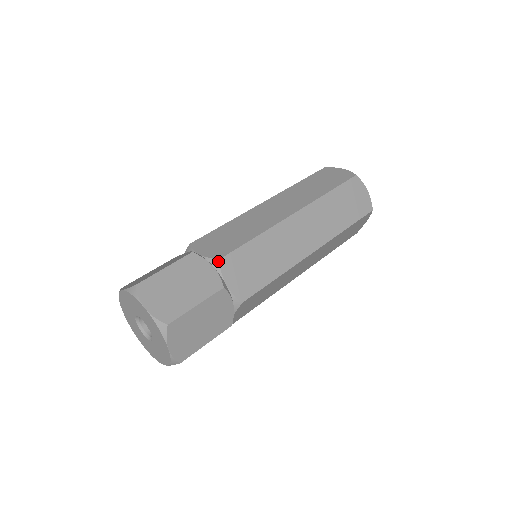
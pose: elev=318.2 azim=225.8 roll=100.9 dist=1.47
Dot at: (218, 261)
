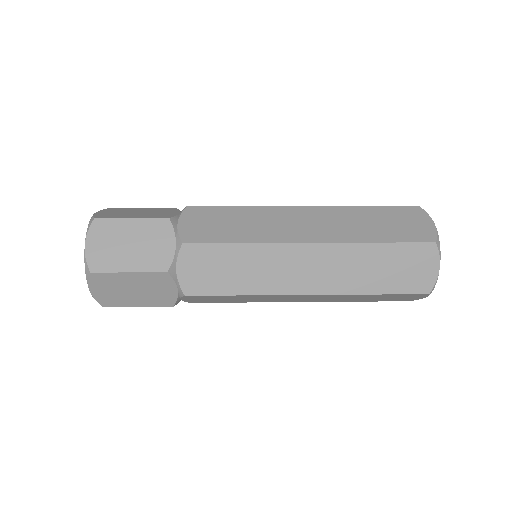
Dot at: (181, 243)
